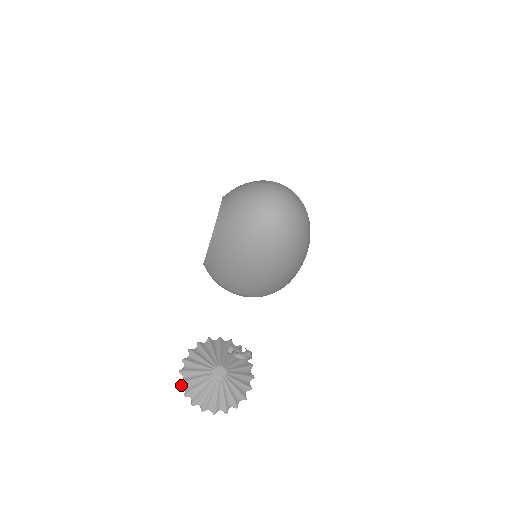
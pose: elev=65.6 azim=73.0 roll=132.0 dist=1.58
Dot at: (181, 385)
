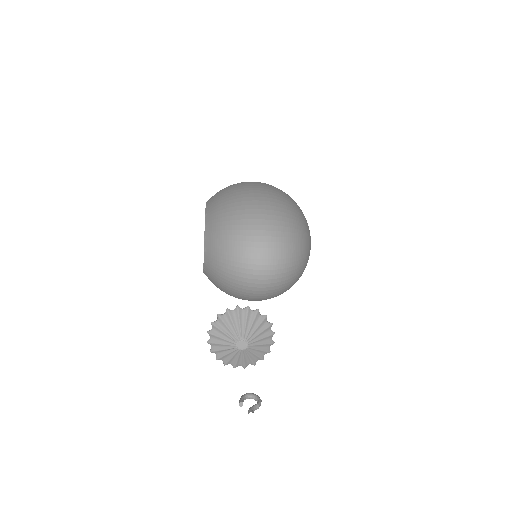
Dot at: (211, 352)
